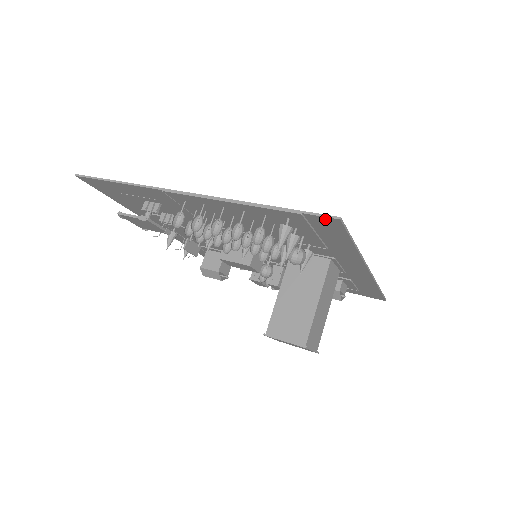
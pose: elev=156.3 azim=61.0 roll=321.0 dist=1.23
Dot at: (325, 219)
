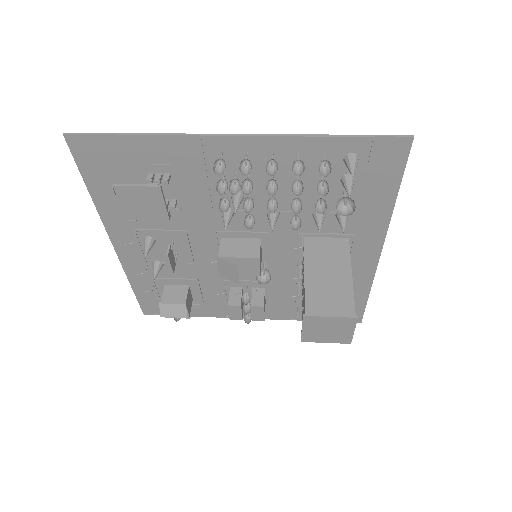
Dot at: (396, 142)
